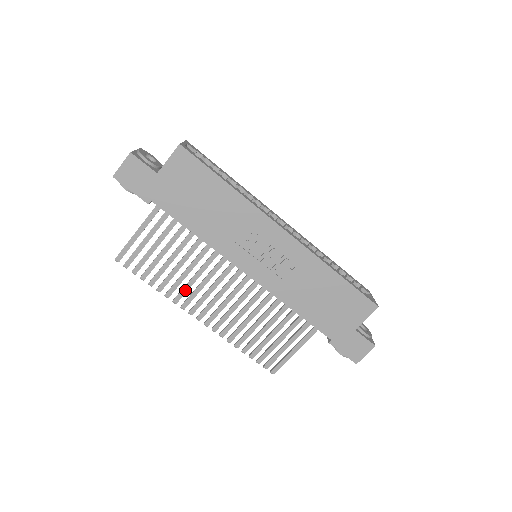
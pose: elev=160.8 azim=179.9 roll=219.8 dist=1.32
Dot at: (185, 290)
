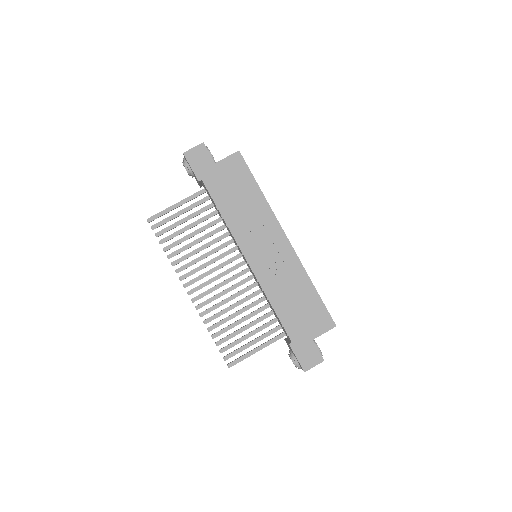
Dot at: (189, 264)
